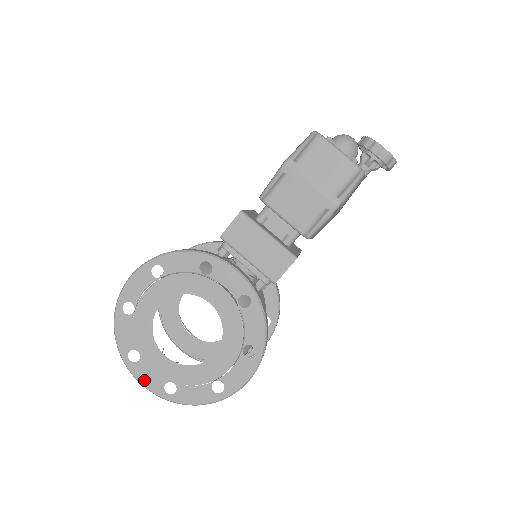
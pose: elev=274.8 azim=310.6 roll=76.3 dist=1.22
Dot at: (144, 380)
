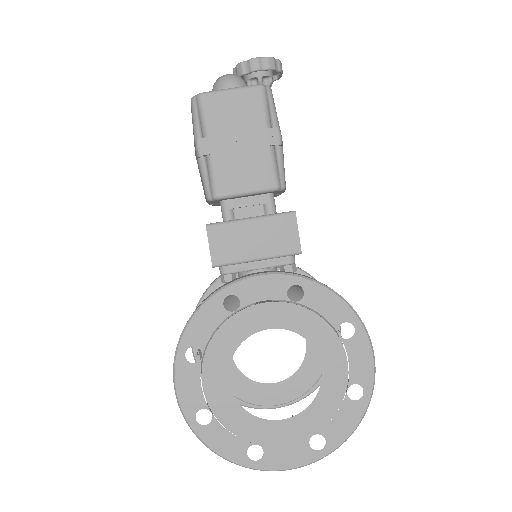
Dot at: (287, 463)
